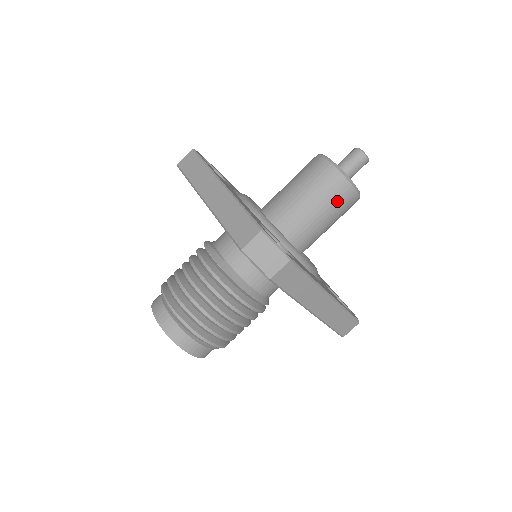
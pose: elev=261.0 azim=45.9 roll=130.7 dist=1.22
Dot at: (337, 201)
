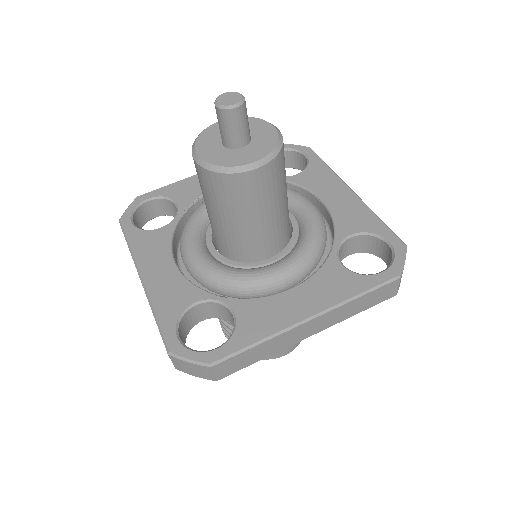
Dot at: (247, 196)
